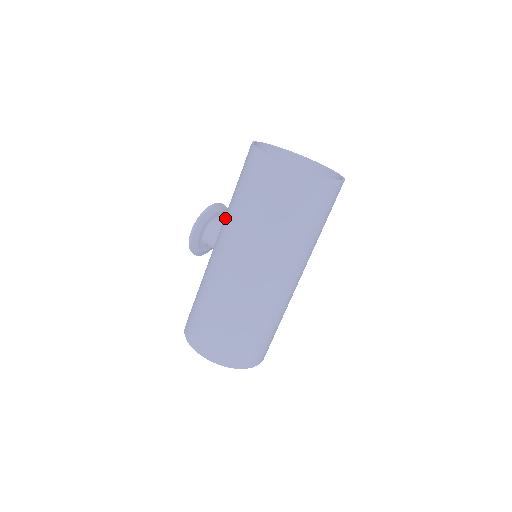
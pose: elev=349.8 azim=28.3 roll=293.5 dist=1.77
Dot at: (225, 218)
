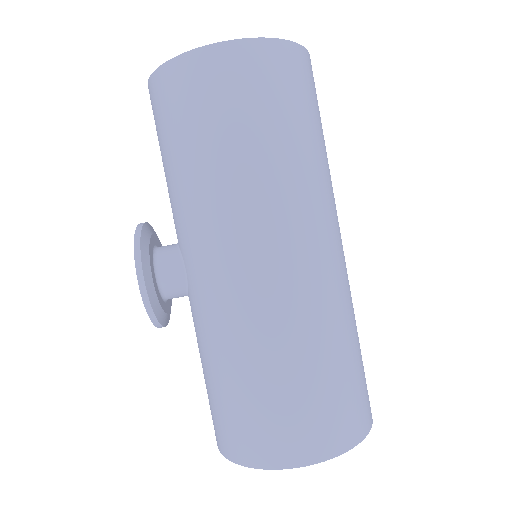
Dot at: (185, 213)
